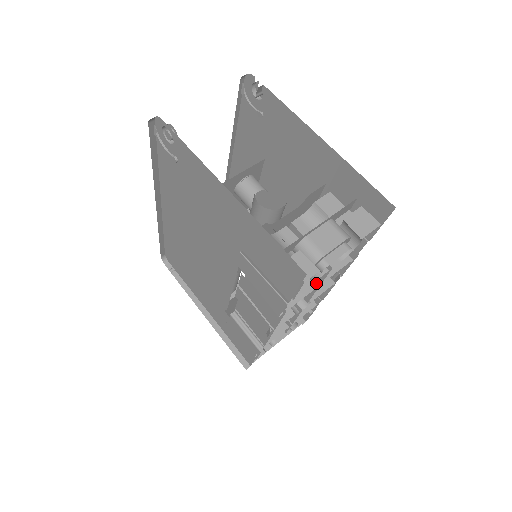
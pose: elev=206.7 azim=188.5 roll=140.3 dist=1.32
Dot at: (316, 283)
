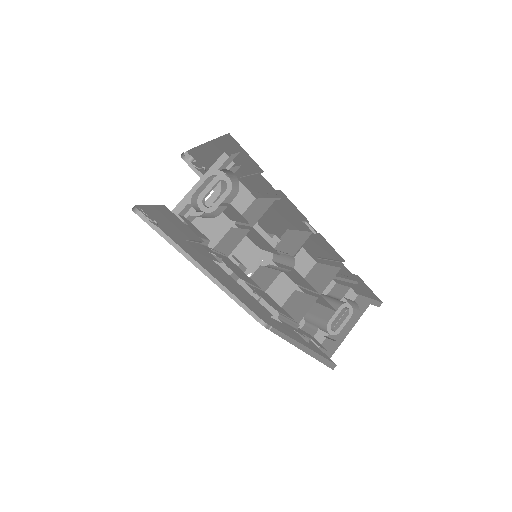
Dot at: (254, 229)
